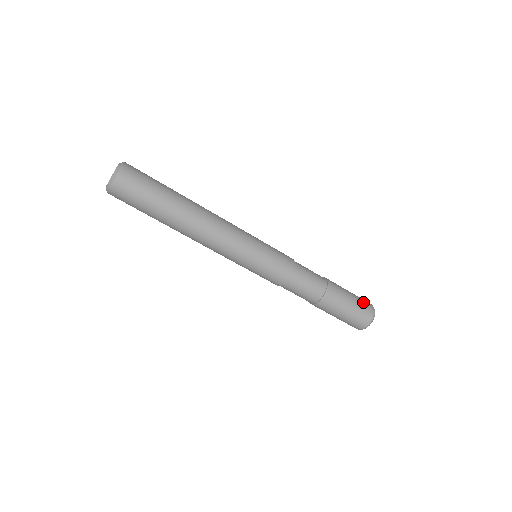
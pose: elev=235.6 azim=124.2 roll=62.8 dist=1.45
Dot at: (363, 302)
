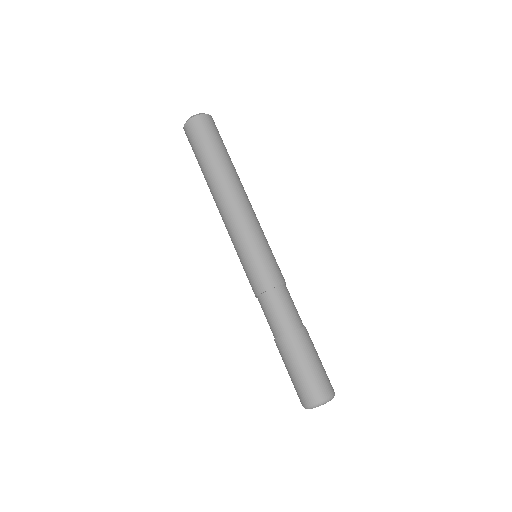
Dot at: occluded
